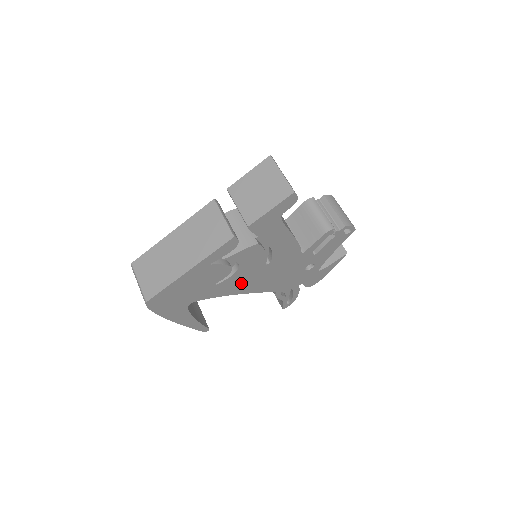
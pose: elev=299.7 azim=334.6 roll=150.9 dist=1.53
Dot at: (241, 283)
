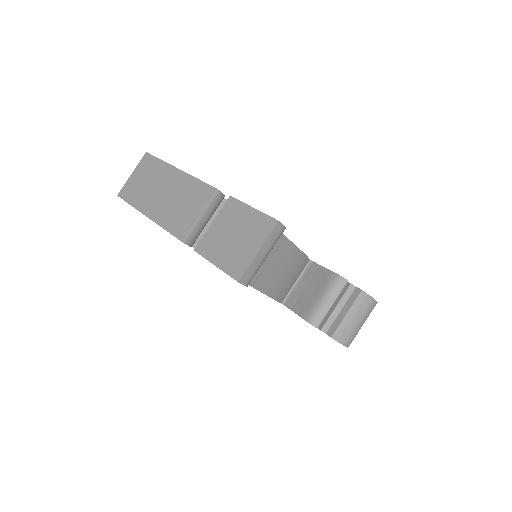
Dot at: occluded
